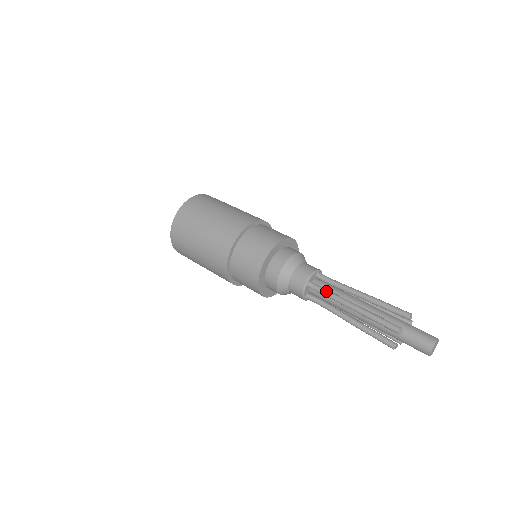
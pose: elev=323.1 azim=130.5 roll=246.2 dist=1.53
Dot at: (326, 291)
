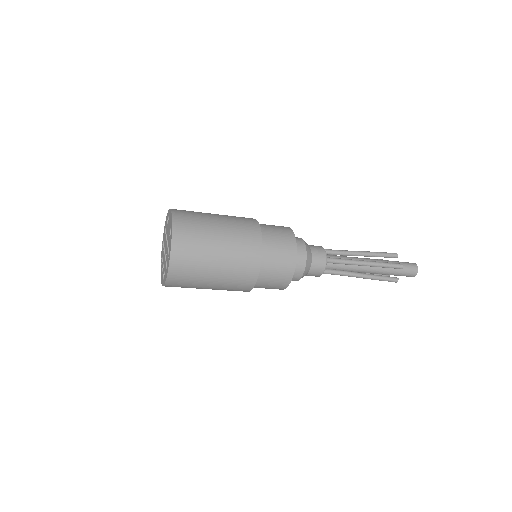
Dot at: (338, 250)
